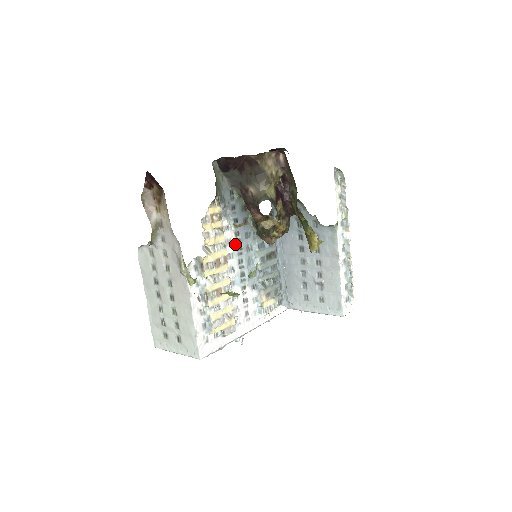
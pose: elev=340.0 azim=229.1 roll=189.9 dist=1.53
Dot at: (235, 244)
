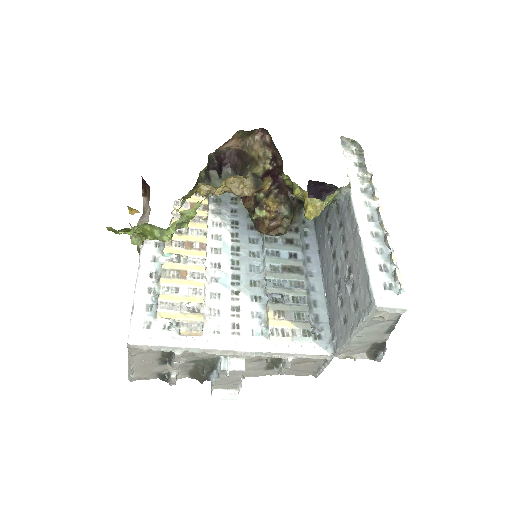
Dot at: (229, 243)
